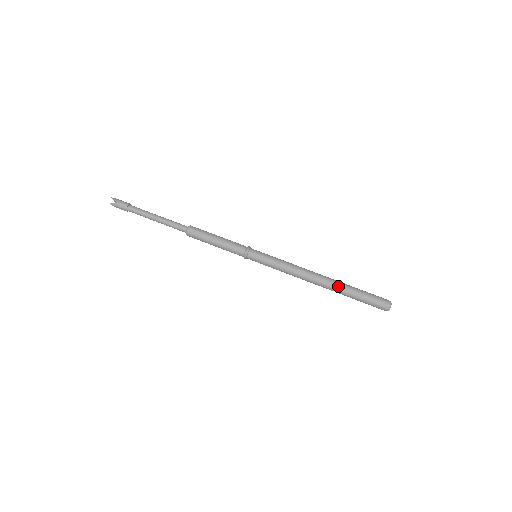
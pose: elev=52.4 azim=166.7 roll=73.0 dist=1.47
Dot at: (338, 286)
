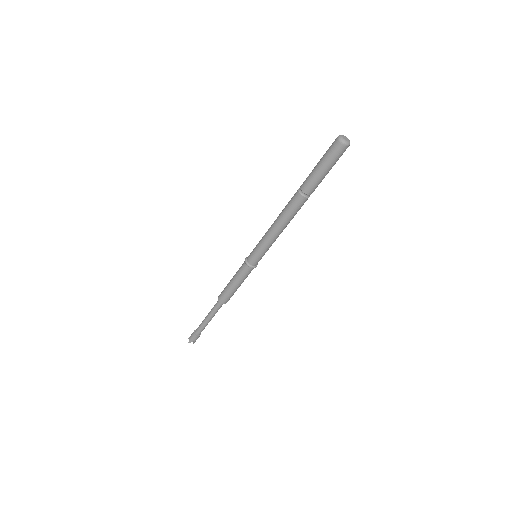
Dot at: (300, 189)
